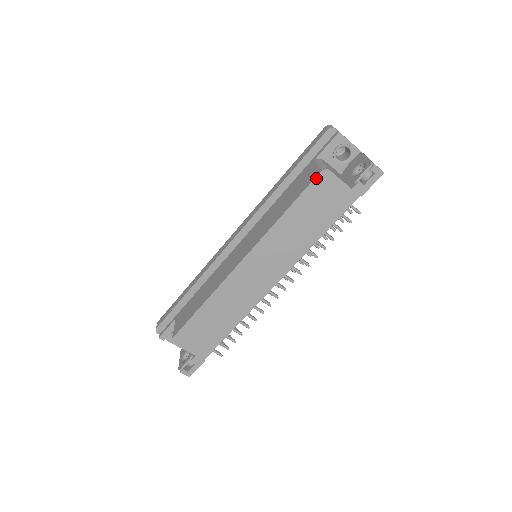
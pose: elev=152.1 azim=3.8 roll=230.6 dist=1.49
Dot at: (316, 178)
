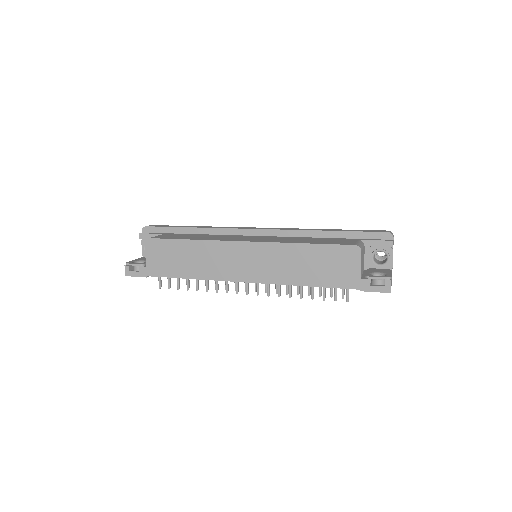
Dot at: (348, 245)
